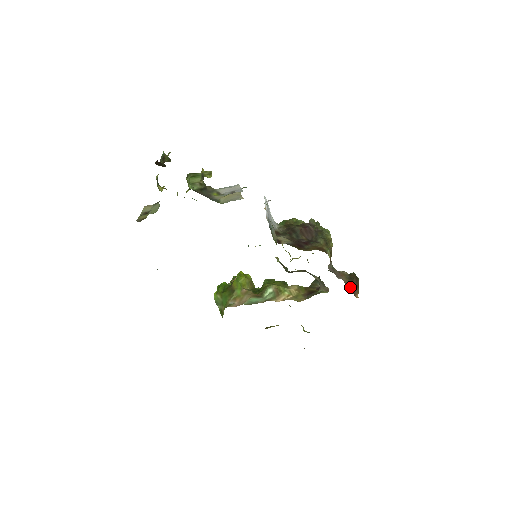
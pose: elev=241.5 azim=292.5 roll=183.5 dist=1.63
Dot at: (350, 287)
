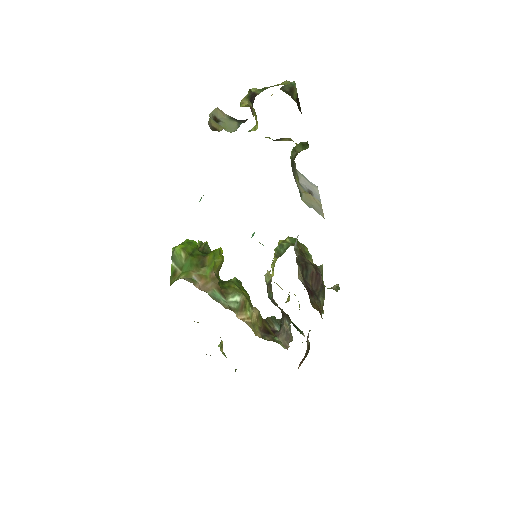
Dot at: occluded
